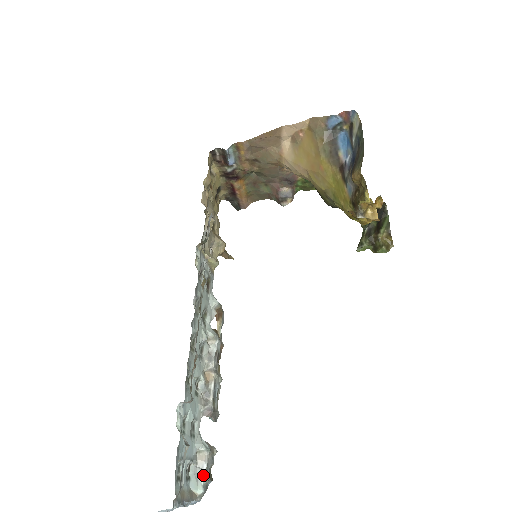
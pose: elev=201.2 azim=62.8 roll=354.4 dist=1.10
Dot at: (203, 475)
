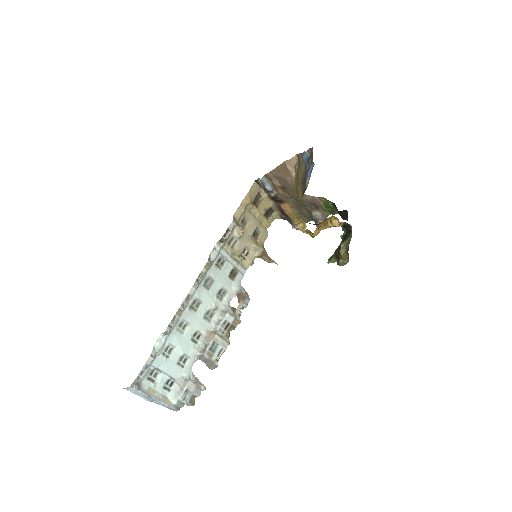
Dot at: (181, 394)
